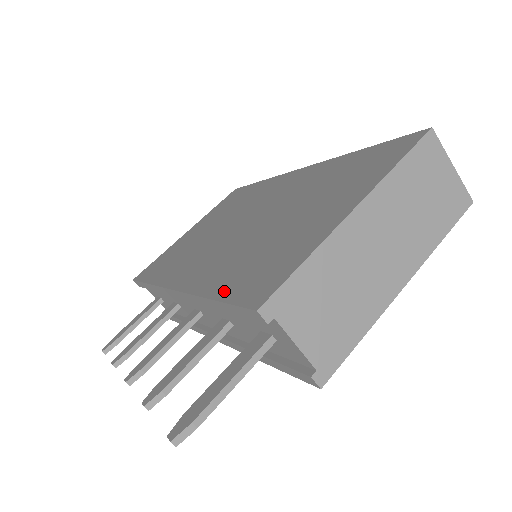
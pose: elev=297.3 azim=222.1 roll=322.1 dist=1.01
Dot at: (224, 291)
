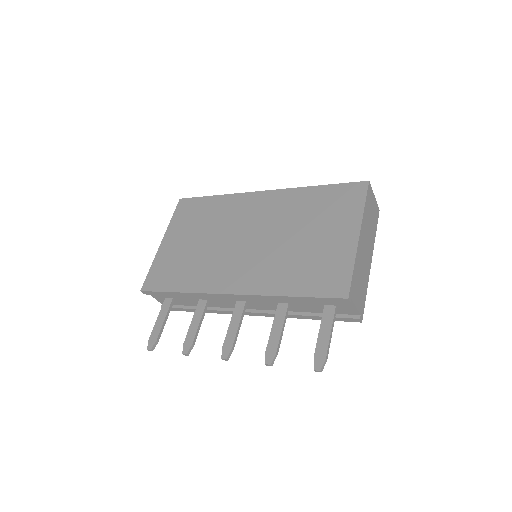
Dot at: (302, 290)
